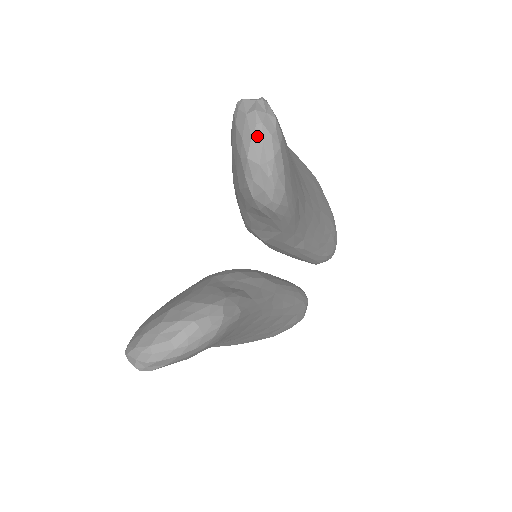
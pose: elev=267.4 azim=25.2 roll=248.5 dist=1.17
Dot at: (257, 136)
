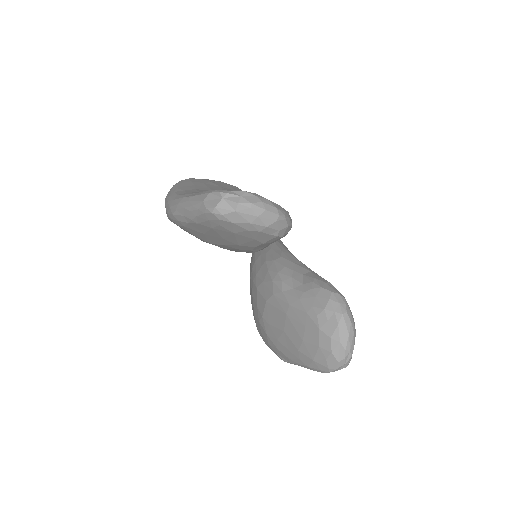
Dot at: (259, 212)
